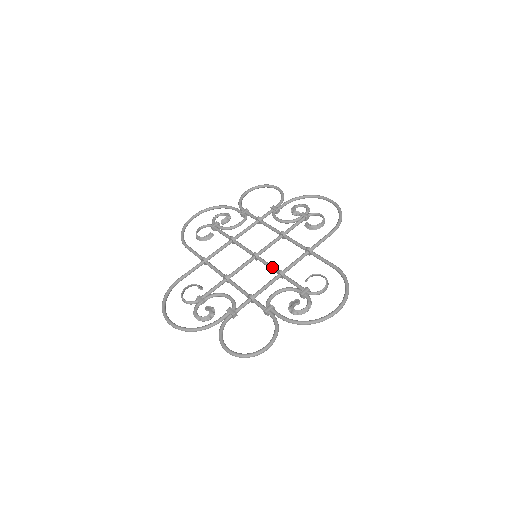
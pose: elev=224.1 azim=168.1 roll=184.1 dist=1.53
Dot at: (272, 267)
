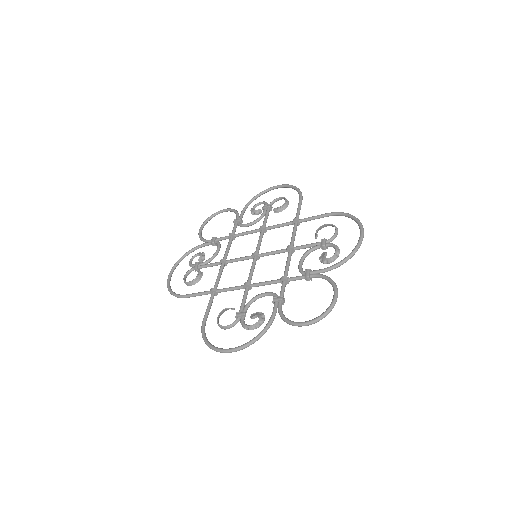
Dot at: (278, 251)
